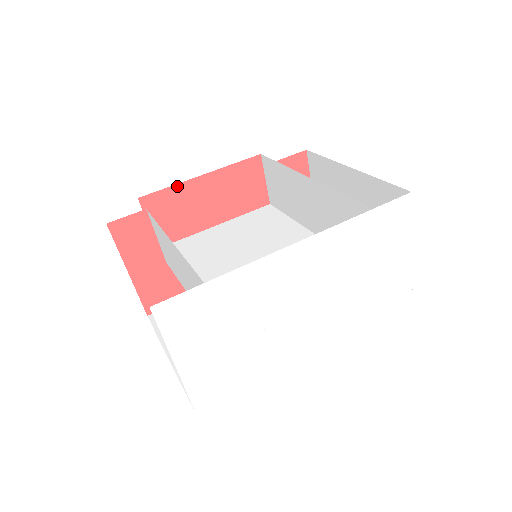
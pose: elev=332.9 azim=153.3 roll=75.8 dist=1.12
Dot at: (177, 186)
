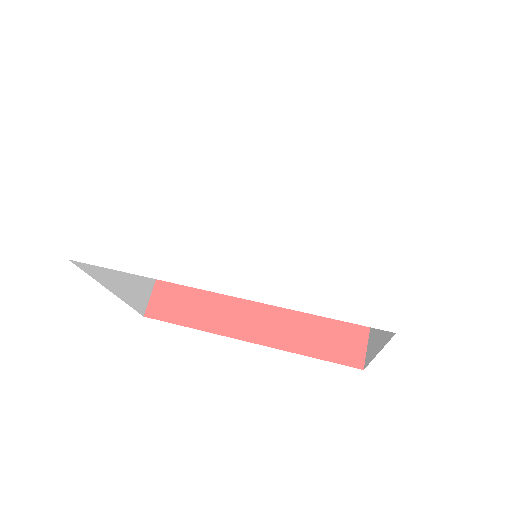
Dot at: occluded
